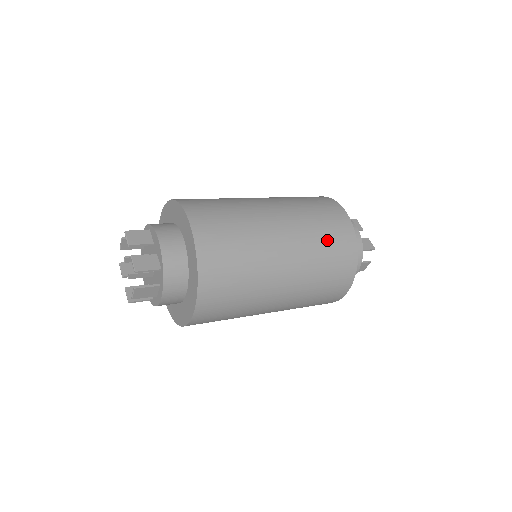
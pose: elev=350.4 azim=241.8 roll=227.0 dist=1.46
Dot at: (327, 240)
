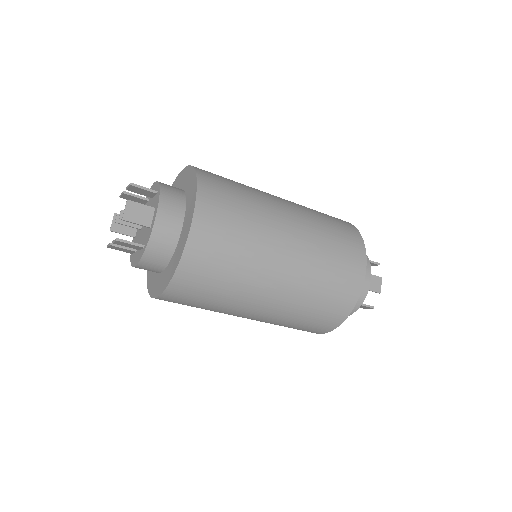
Dot at: (321, 213)
